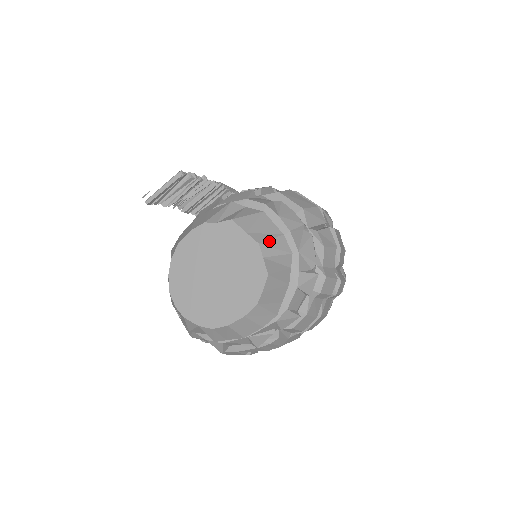
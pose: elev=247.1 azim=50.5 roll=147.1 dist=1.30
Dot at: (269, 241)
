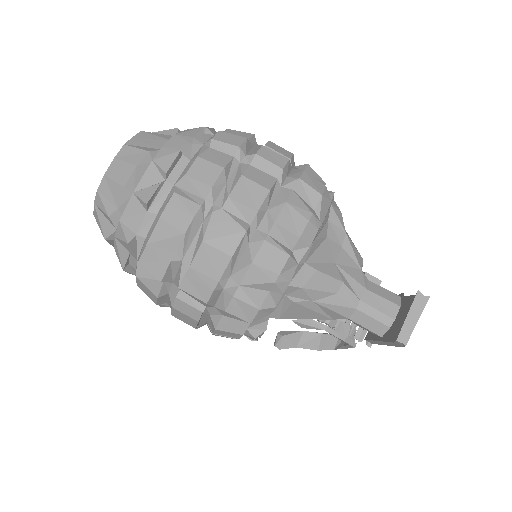
Dot at: occluded
